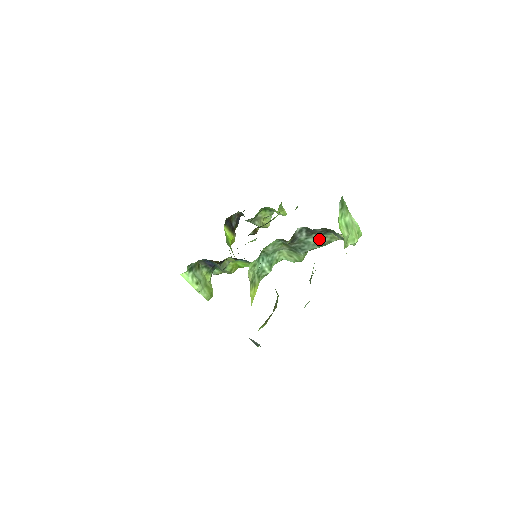
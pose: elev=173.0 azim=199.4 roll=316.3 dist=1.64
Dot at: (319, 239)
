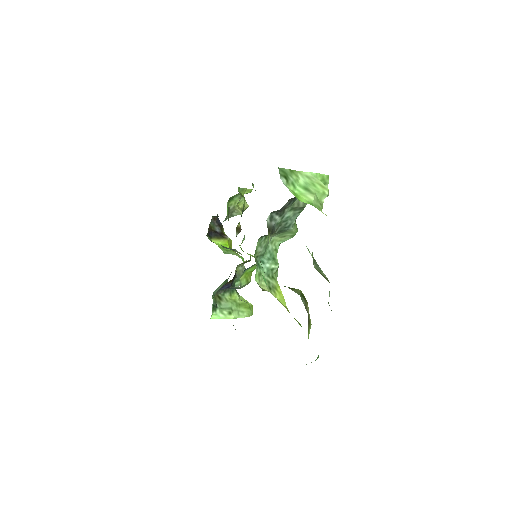
Dot at: (294, 208)
